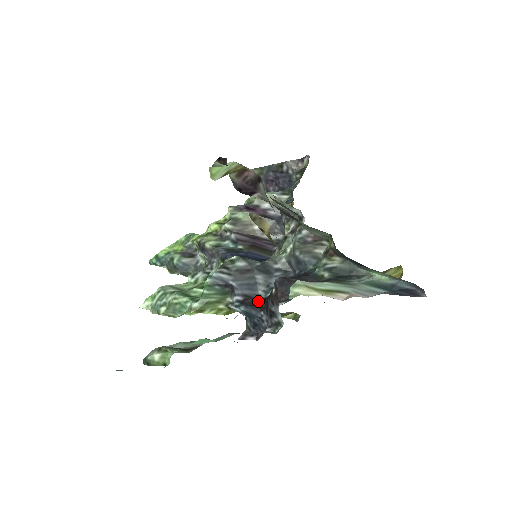
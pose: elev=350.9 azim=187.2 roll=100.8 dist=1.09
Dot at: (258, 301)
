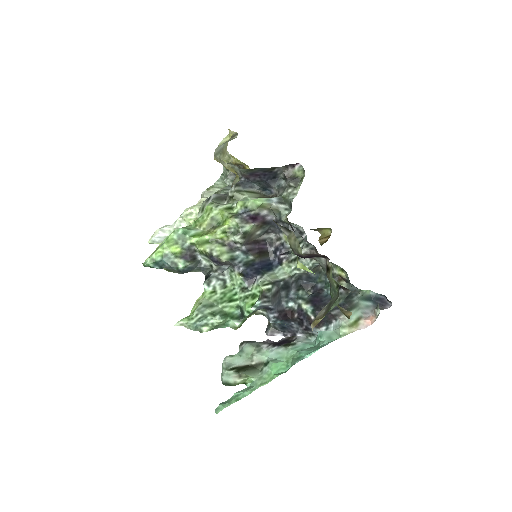
Dot at: (286, 312)
